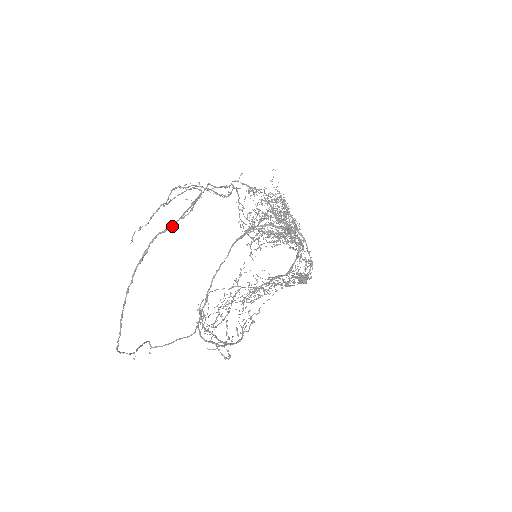
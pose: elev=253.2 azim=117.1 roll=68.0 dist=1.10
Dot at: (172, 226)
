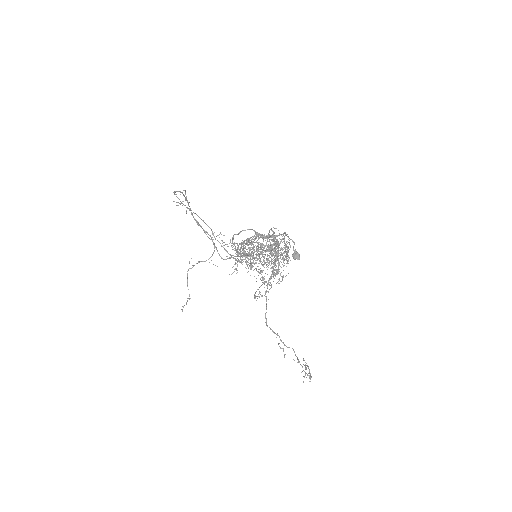
Dot at: (180, 192)
